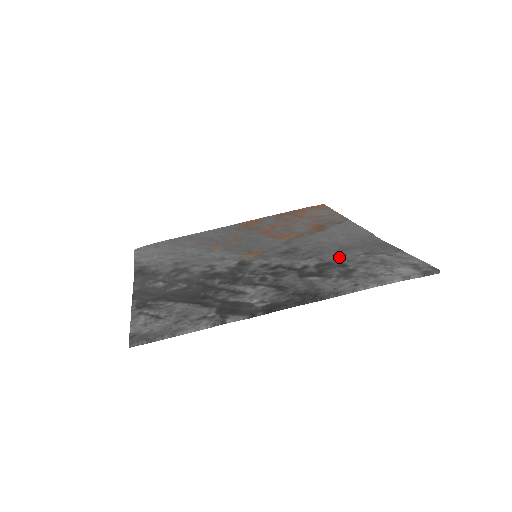
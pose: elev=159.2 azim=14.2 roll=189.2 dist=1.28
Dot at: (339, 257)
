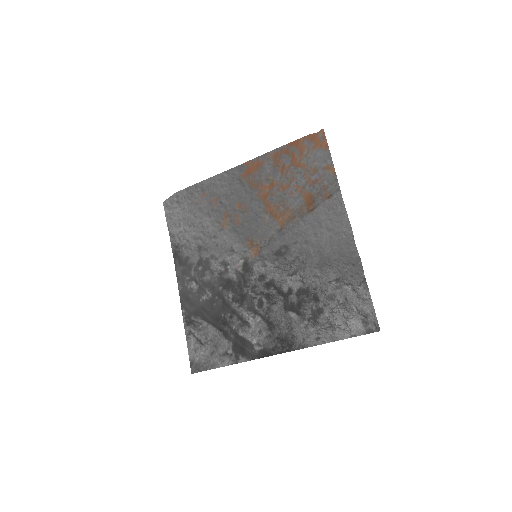
Dot at: (316, 281)
